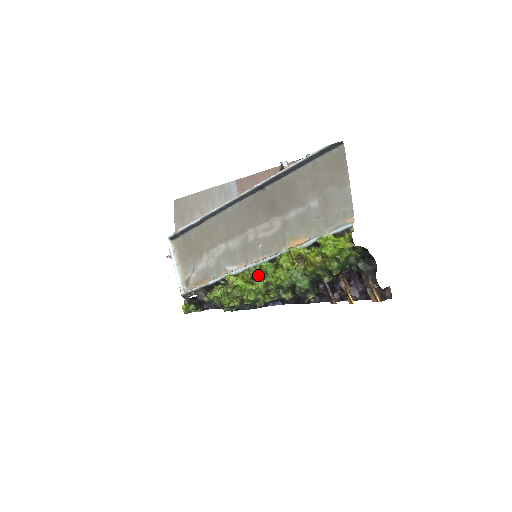
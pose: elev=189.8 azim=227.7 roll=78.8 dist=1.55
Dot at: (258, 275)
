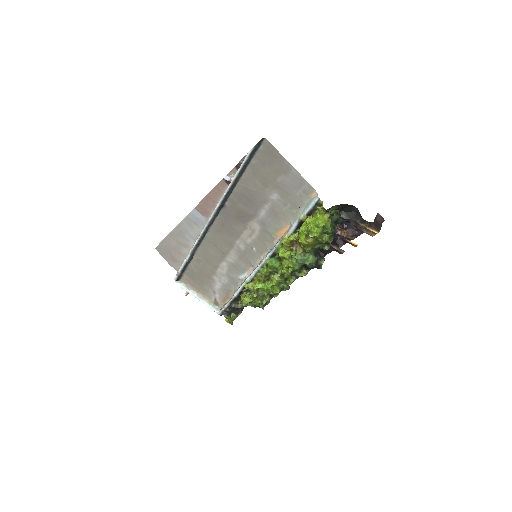
Dot at: (269, 272)
